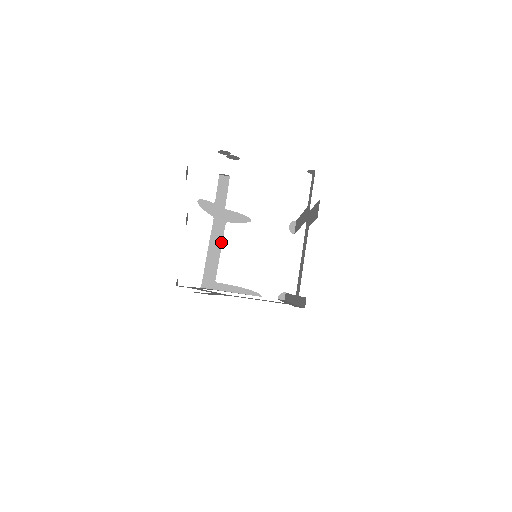
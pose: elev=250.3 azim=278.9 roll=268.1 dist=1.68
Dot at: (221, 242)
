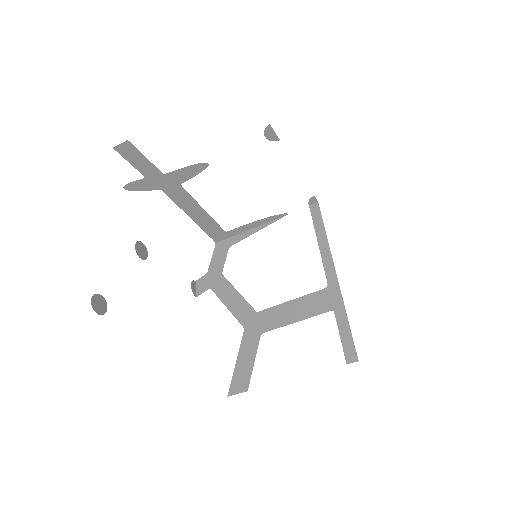
Dot at: (195, 203)
